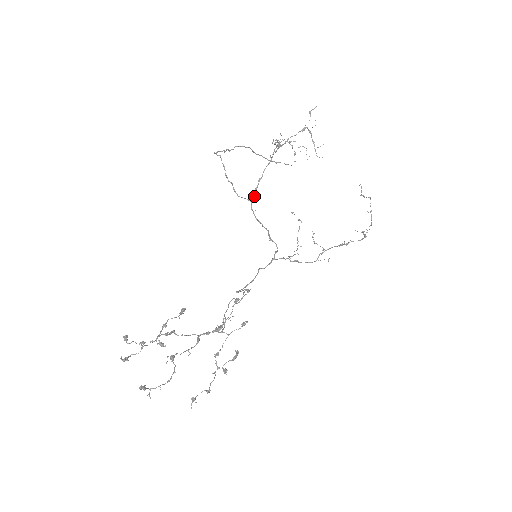
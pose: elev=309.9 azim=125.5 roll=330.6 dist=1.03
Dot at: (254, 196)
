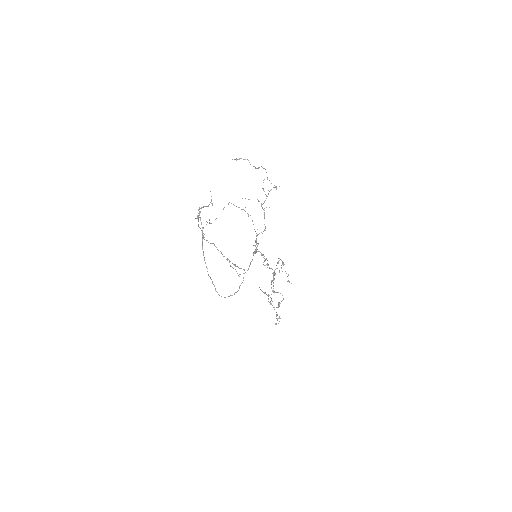
Dot at: occluded
